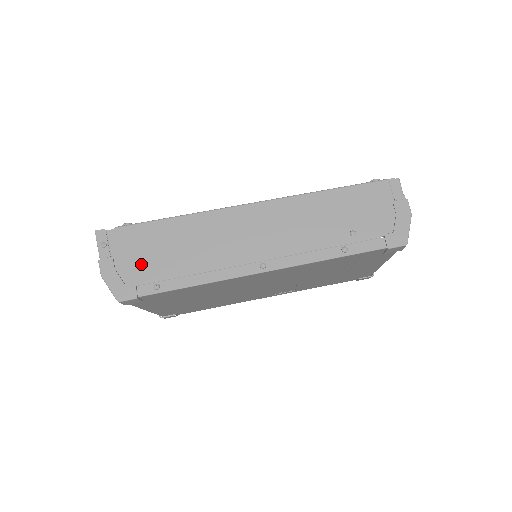
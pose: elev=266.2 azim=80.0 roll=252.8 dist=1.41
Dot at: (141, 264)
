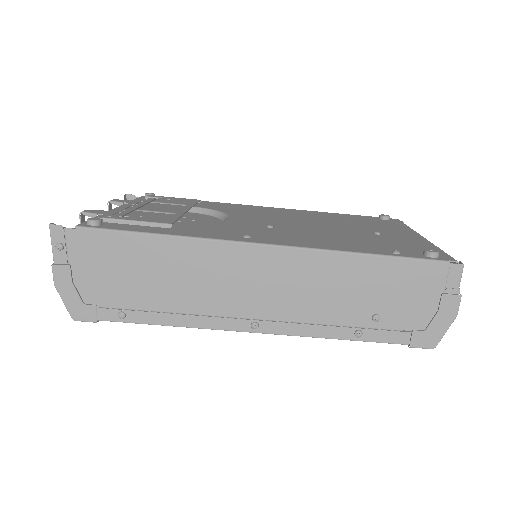
Dot at: (106, 283)
